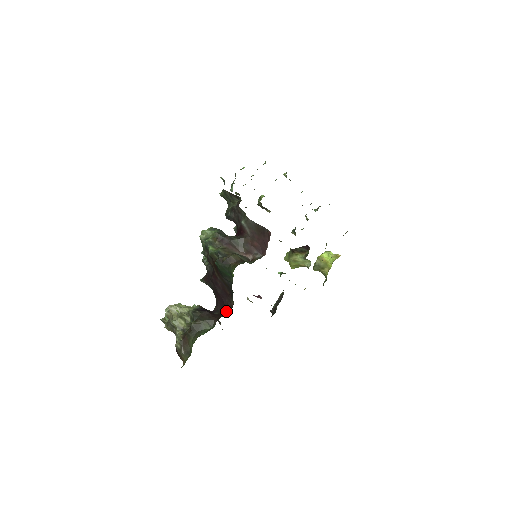
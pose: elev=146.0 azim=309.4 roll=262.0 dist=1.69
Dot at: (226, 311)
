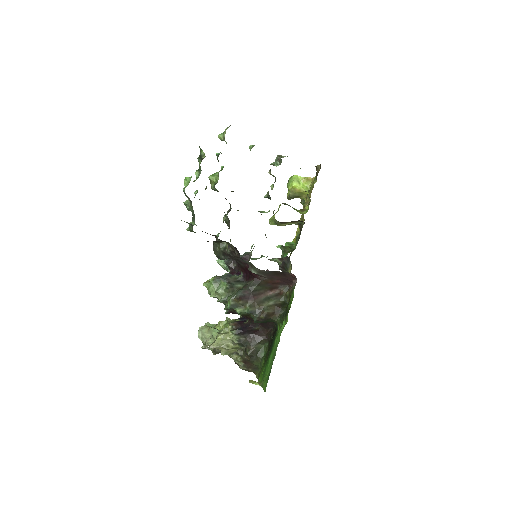
Dot at: (269, 327)
